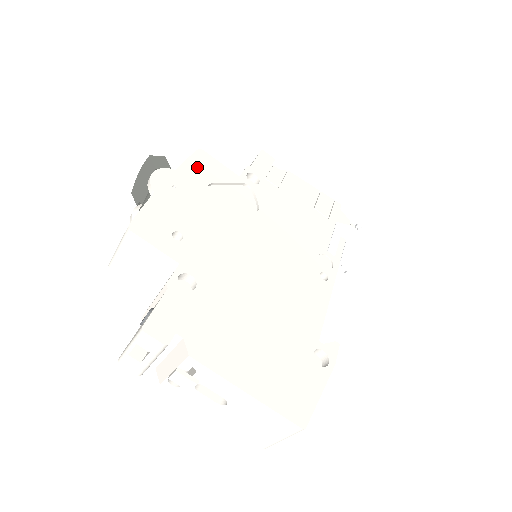
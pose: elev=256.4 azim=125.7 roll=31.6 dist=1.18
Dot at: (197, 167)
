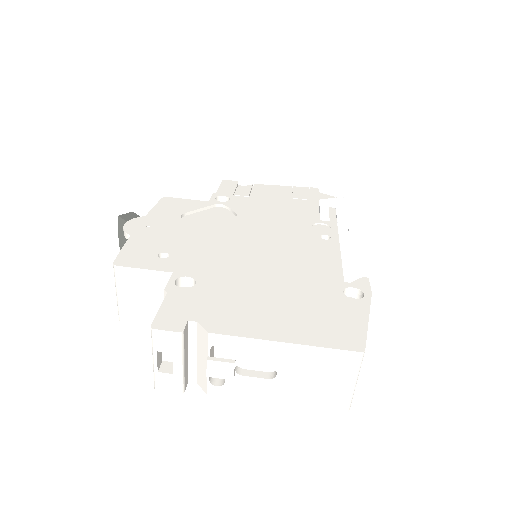
Dot at: (165, 208)
